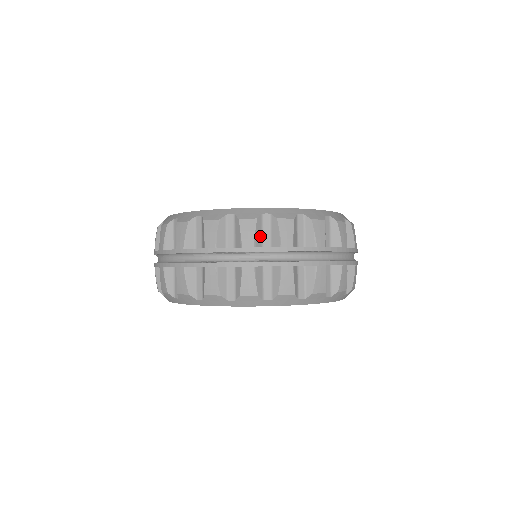
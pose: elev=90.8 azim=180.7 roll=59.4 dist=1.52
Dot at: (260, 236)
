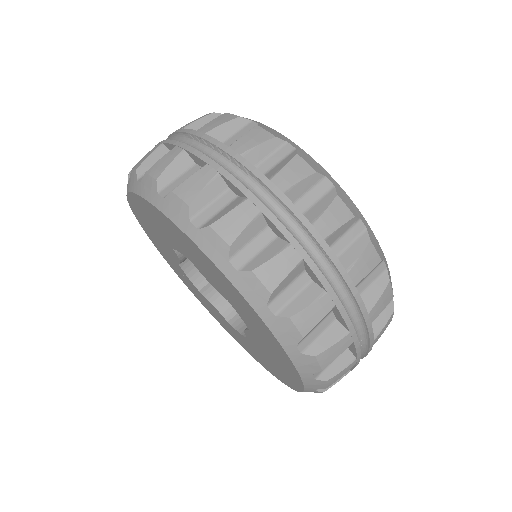
Dot at: (260, 157)
